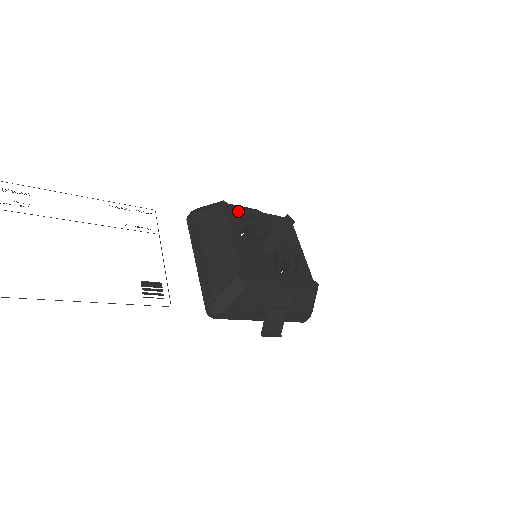
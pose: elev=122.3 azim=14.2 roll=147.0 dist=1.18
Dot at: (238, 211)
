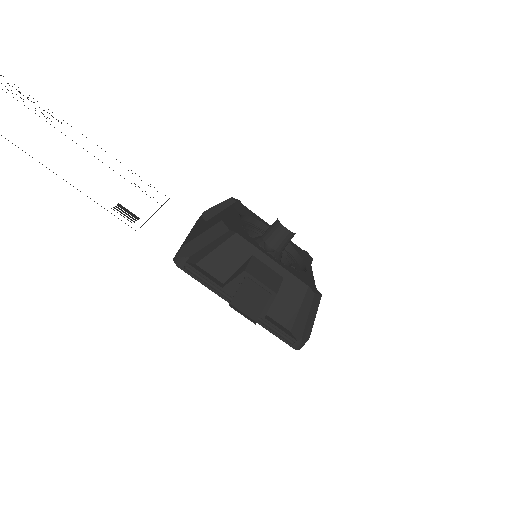
Dot at: (251, 212)
